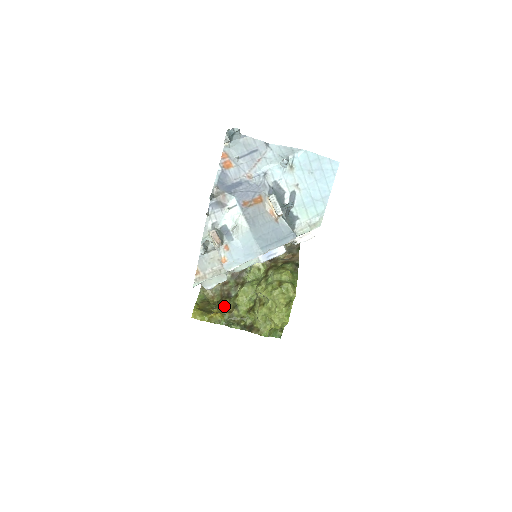
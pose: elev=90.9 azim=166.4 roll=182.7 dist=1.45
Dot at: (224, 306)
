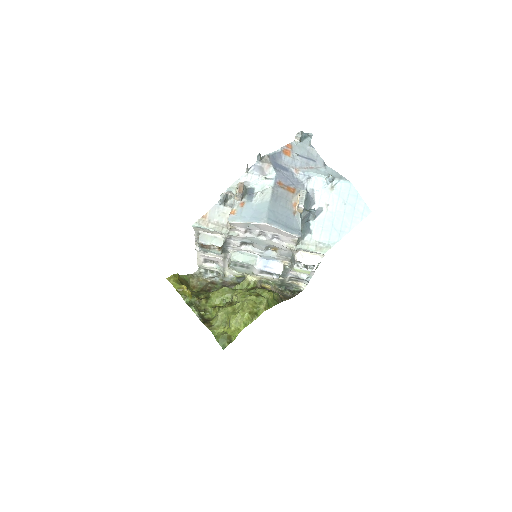
Dot at: (198, 294)
